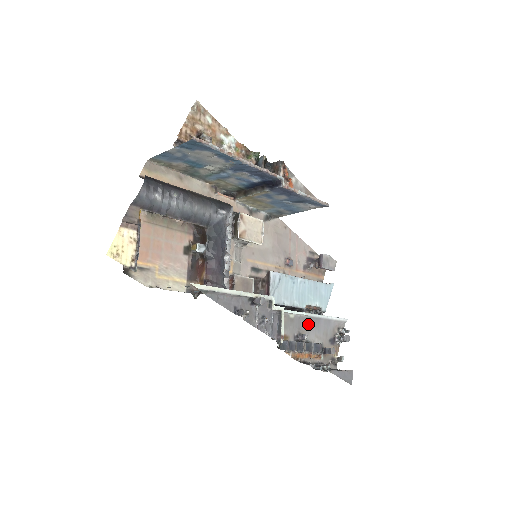
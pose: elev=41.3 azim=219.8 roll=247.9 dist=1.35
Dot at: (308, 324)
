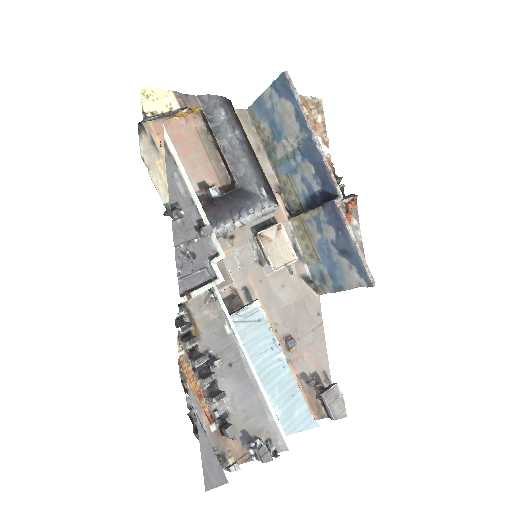
Dot at: (237, 368)
